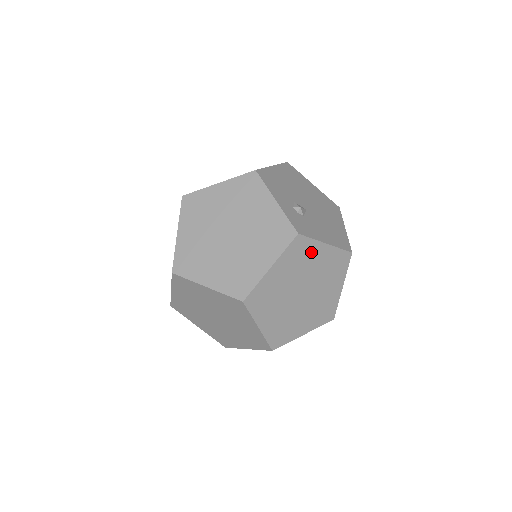
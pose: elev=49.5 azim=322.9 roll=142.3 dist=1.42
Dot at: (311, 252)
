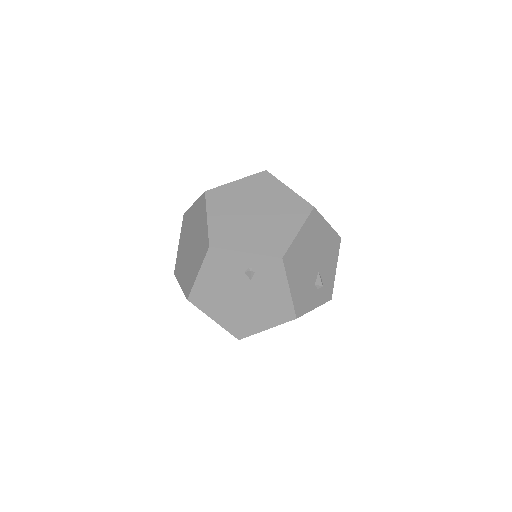
Dot at: occluded
